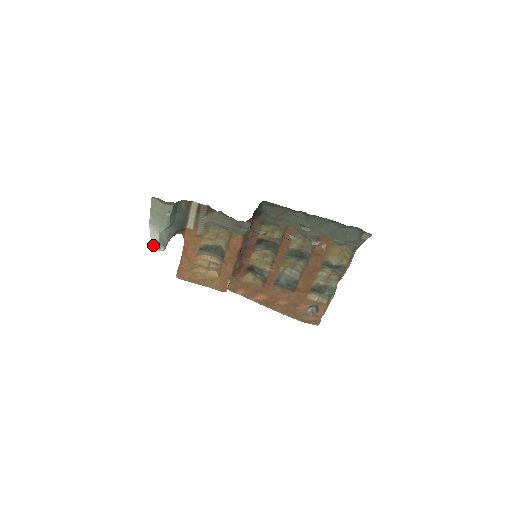
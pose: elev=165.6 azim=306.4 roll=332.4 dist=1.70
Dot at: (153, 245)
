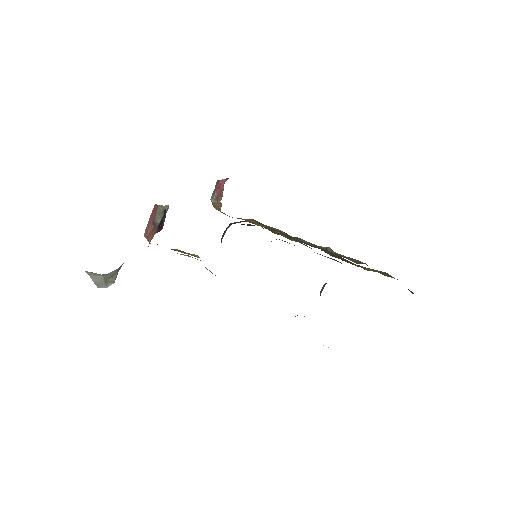
Dot at: (96, 283)
